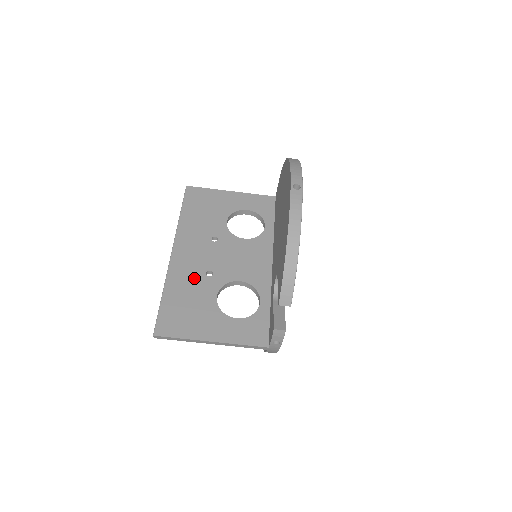
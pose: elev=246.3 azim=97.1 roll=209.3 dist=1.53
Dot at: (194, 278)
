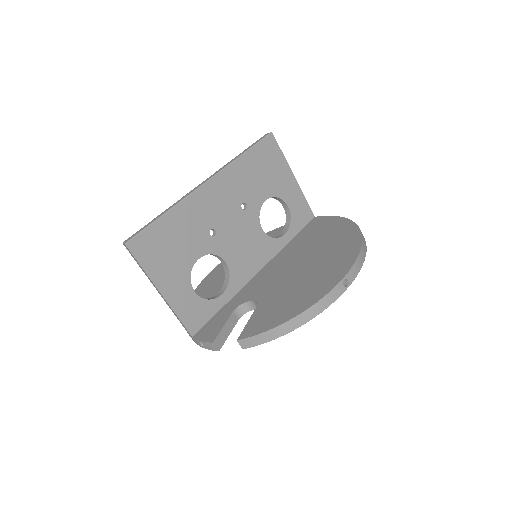
Dot at: (199, 225)
